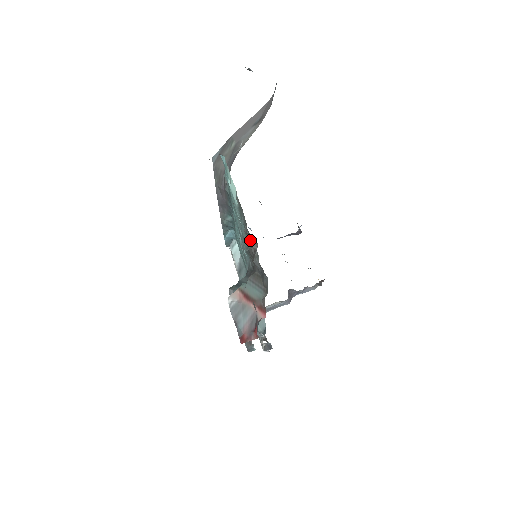
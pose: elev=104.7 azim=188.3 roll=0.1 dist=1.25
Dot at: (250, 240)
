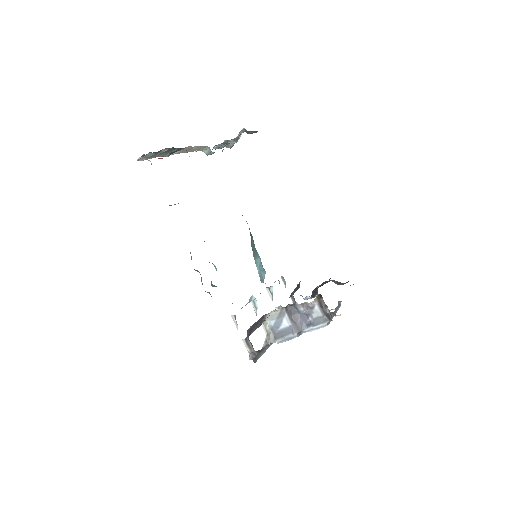
Dot at: occluded
